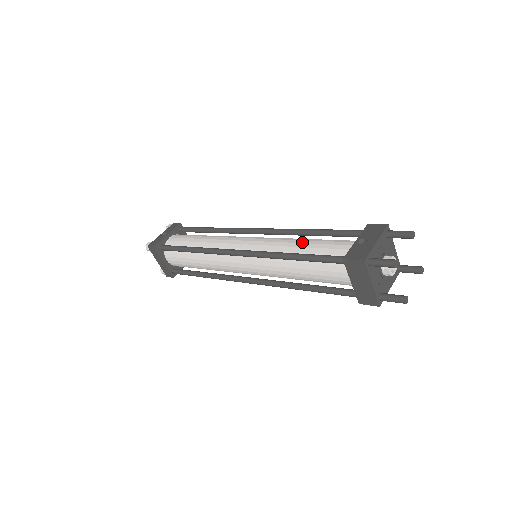
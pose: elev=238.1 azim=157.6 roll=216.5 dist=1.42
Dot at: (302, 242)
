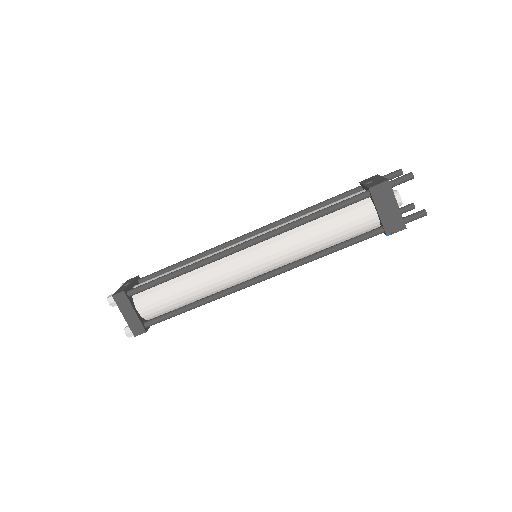
Dot at: (310, 212)
